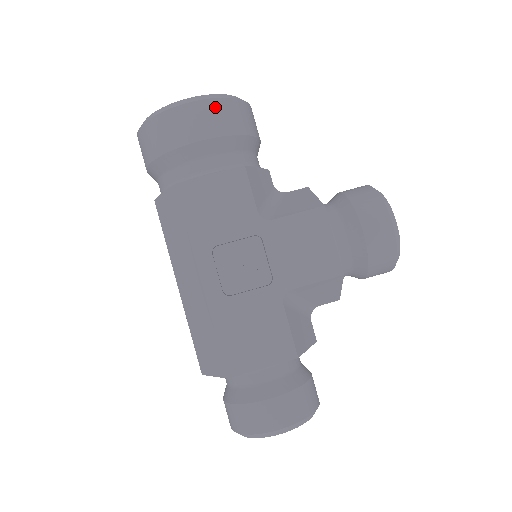
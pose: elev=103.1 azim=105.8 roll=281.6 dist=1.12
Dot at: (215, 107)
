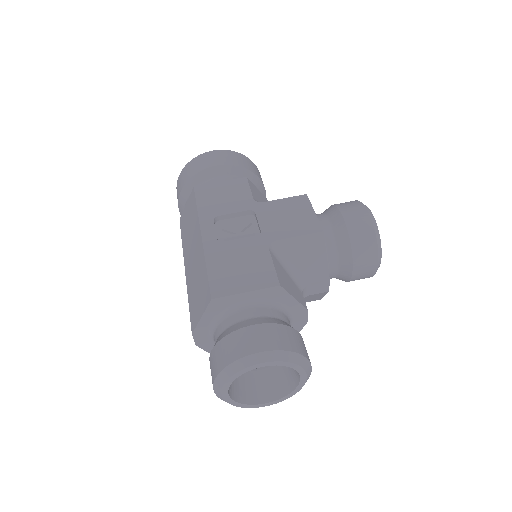
Dot at: (230, 154)
